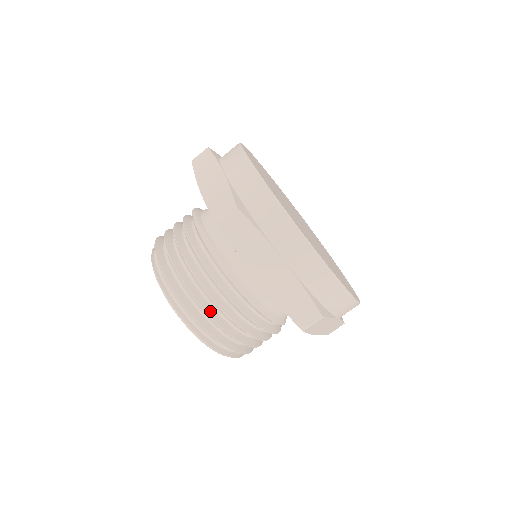
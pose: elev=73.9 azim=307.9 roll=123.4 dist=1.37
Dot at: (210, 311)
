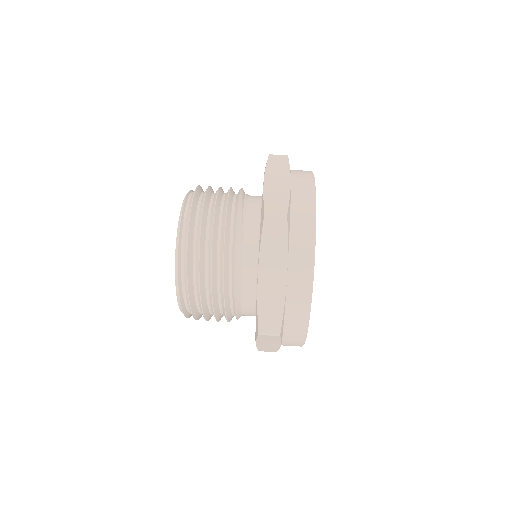
Dot at: (202, 269)
